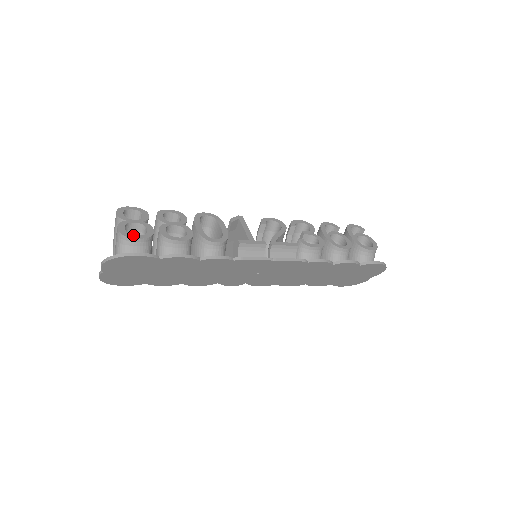
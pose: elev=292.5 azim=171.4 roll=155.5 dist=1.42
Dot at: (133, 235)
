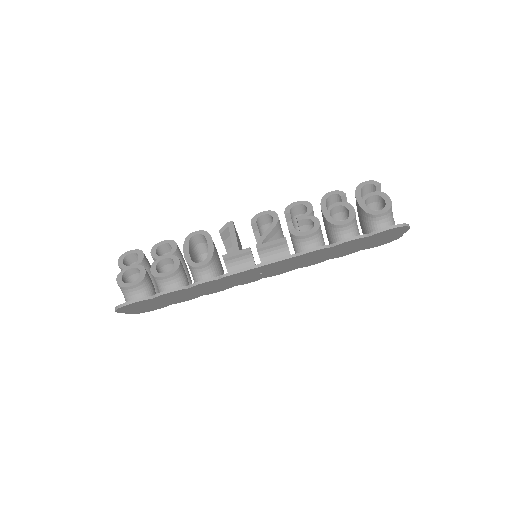
Dot at: (128, 284)
